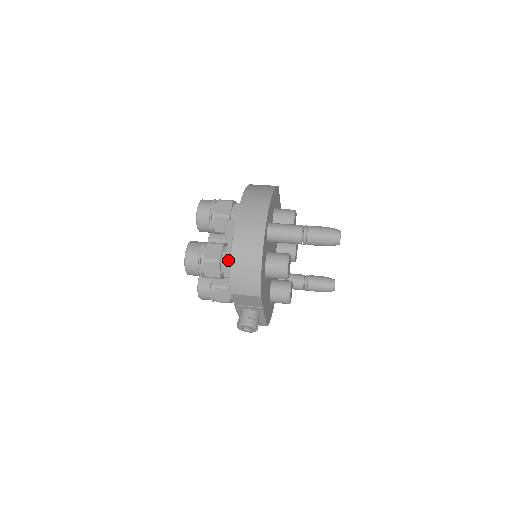
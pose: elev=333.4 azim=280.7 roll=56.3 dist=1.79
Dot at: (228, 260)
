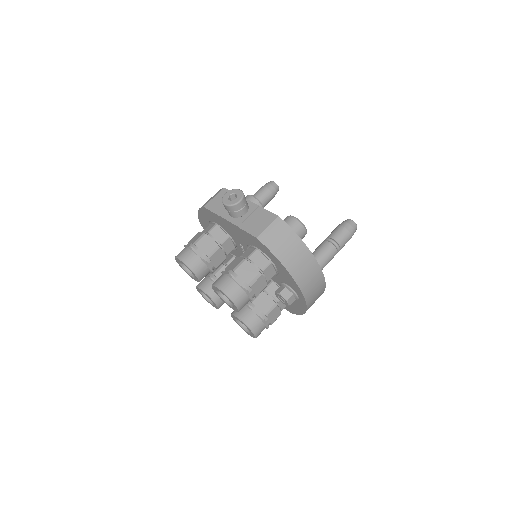
Dot at: occluded
